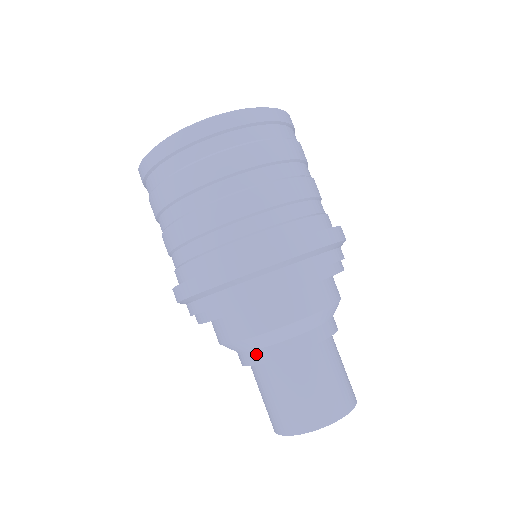
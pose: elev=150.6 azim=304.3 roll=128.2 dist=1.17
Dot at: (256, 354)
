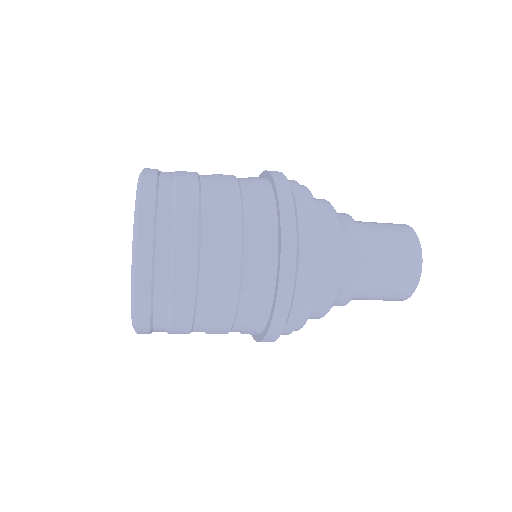
Dot at: (345, 296)
